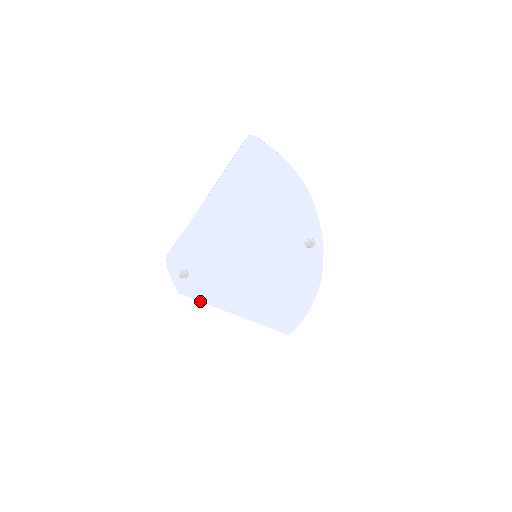
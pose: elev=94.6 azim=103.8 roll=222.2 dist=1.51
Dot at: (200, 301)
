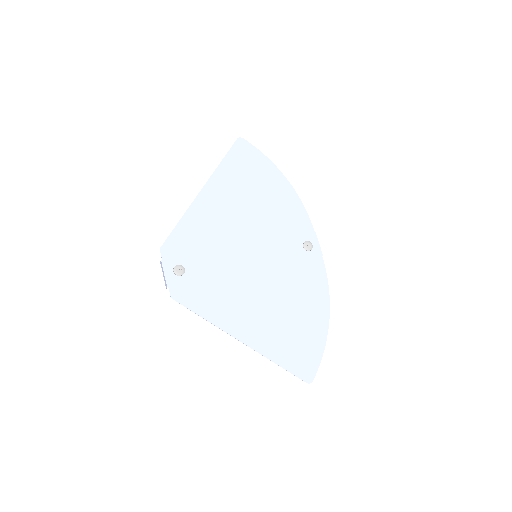
Dot at: occluded
